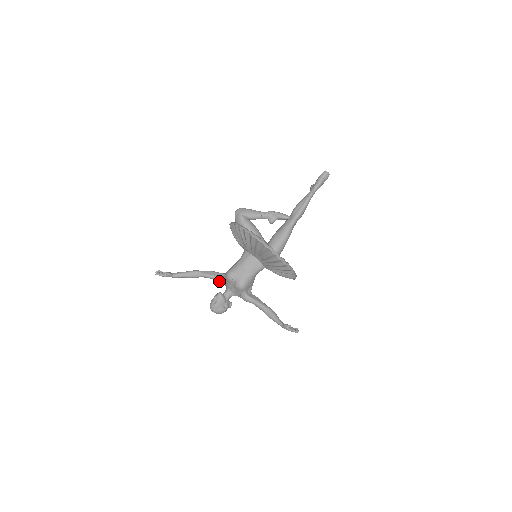
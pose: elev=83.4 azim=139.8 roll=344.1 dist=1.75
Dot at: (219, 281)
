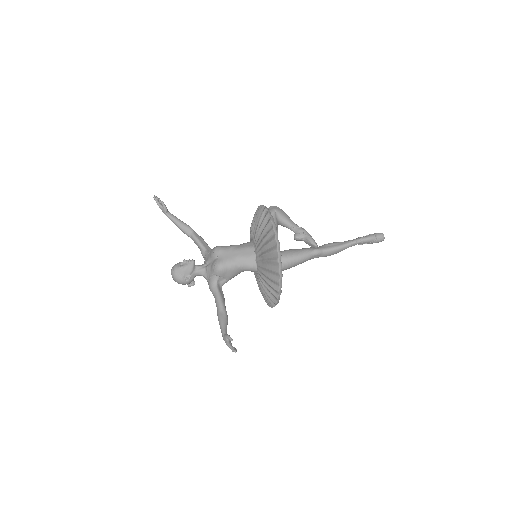
Dot at: (202, 253)
